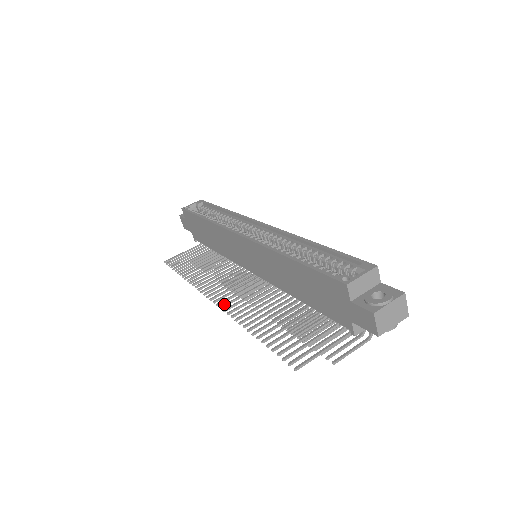
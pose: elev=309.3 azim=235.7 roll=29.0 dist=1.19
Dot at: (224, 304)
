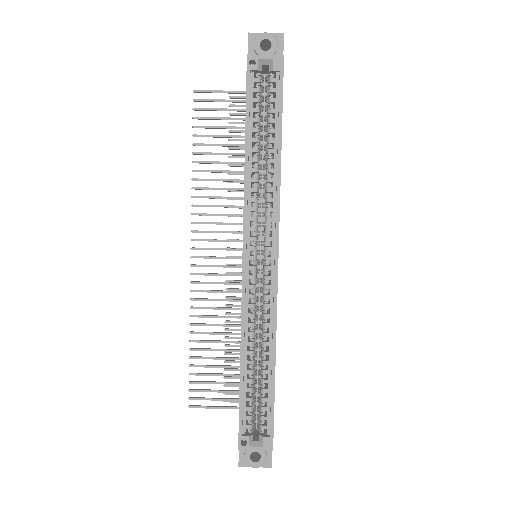
Dot at: (196, 273)
